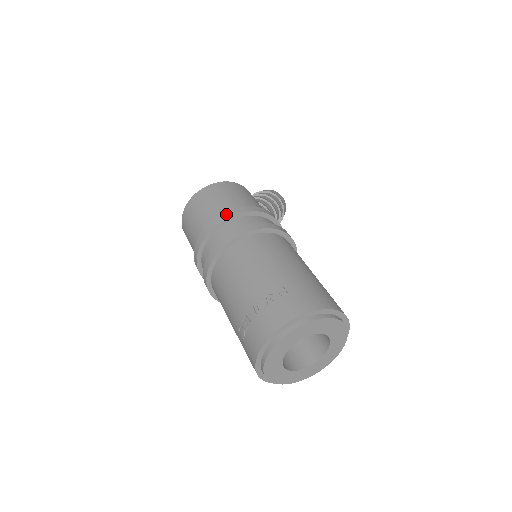
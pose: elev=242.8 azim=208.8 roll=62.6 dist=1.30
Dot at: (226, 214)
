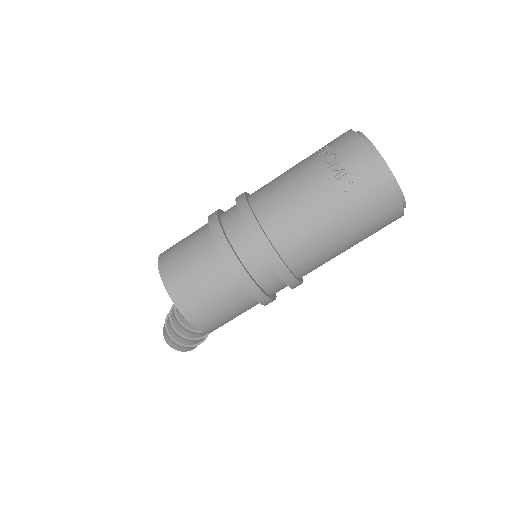
Dot at: (211, 218)
